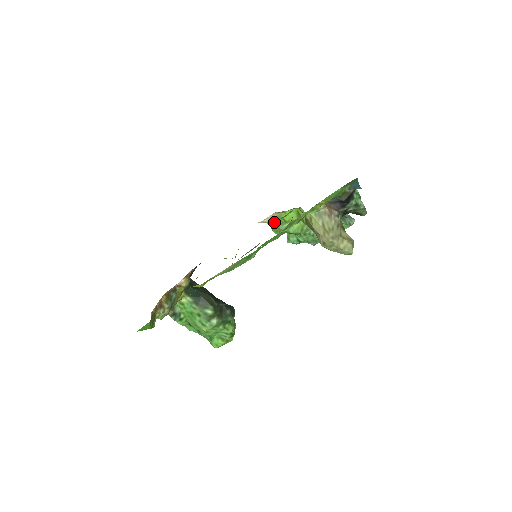
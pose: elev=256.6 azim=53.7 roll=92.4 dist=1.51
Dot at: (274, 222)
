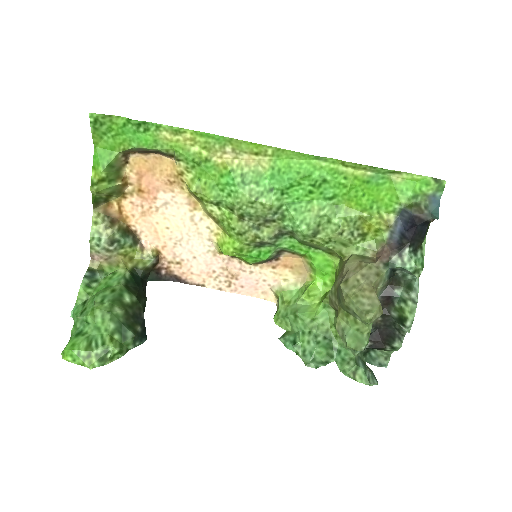
Dot at: (289, 295)
